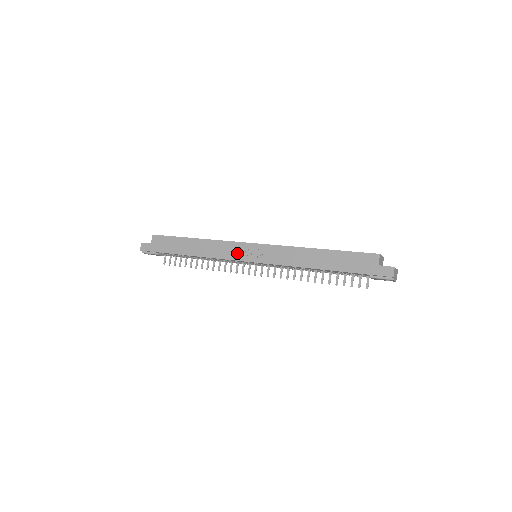
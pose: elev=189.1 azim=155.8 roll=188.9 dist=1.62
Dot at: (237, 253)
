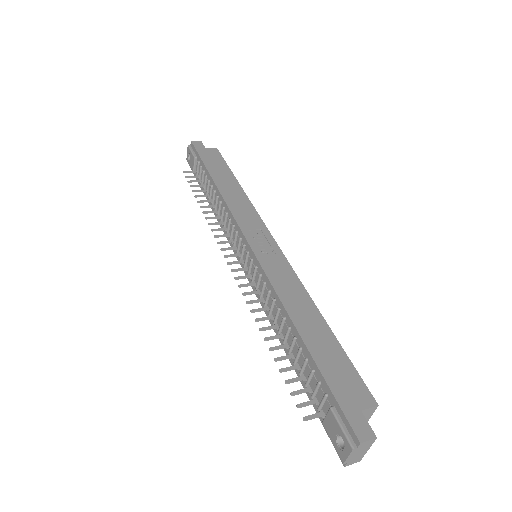
Dot at: (251, 227)
